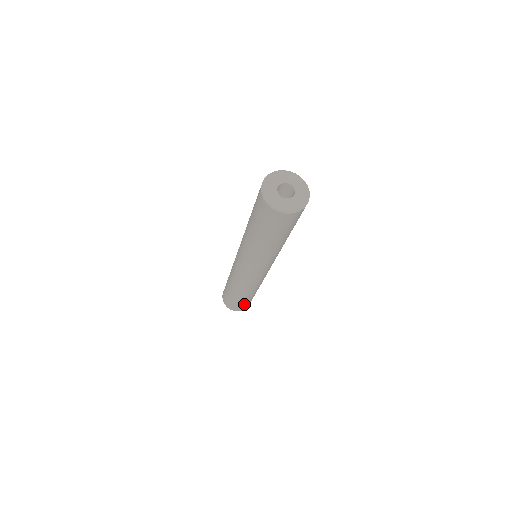
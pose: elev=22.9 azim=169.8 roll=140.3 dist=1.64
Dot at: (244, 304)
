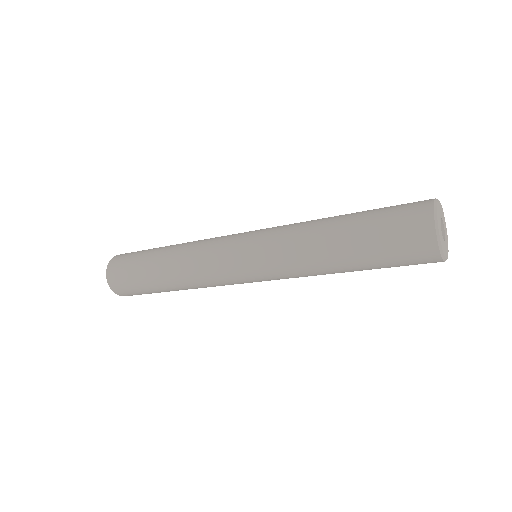
Dot at: occluded
